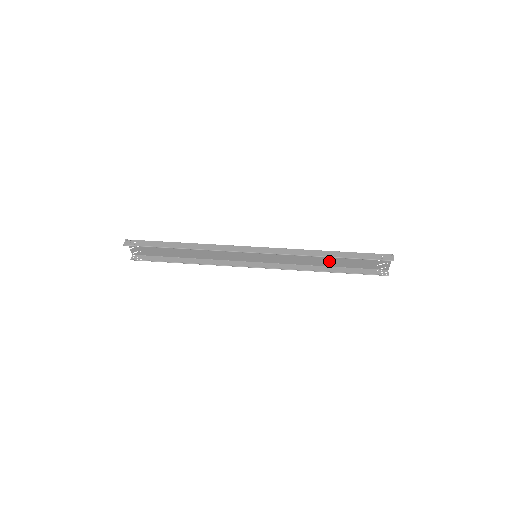
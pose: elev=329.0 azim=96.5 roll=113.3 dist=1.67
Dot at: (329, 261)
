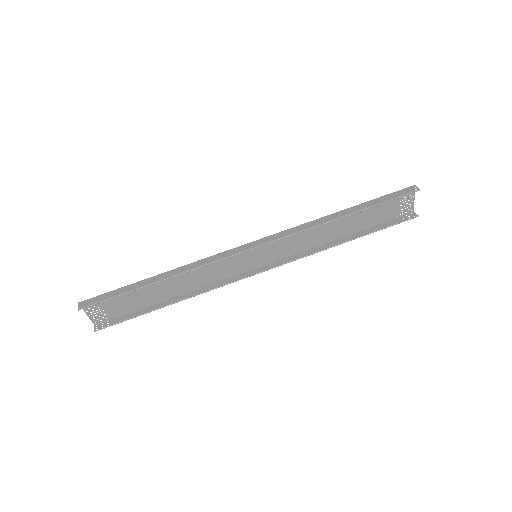
Dot at: (344, 227)
